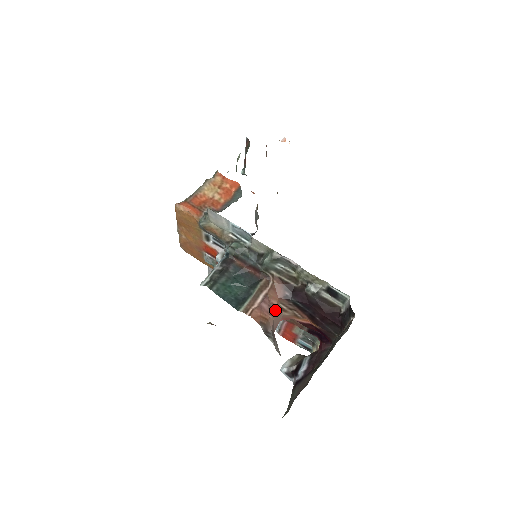
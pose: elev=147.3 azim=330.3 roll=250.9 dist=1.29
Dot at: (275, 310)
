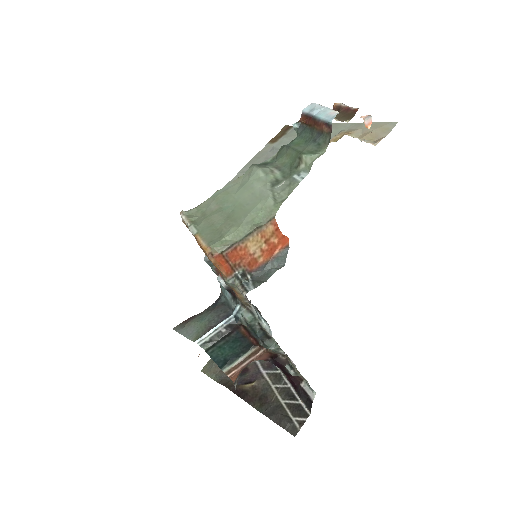
Dot at: (251, 362)
